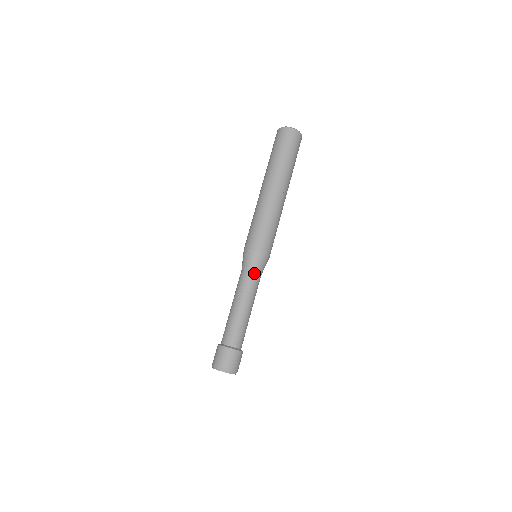
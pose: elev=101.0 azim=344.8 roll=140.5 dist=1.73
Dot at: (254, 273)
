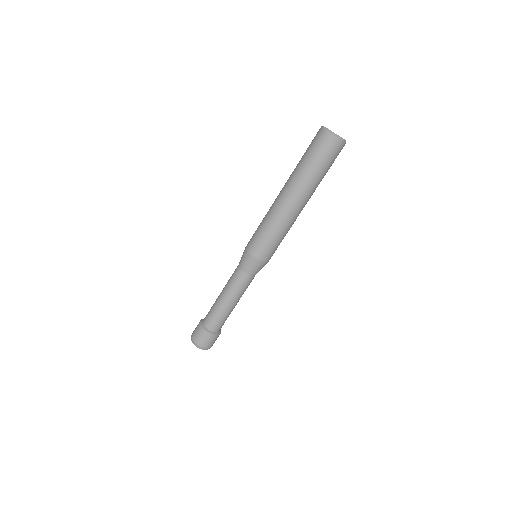
Dot at: (249, 276)
